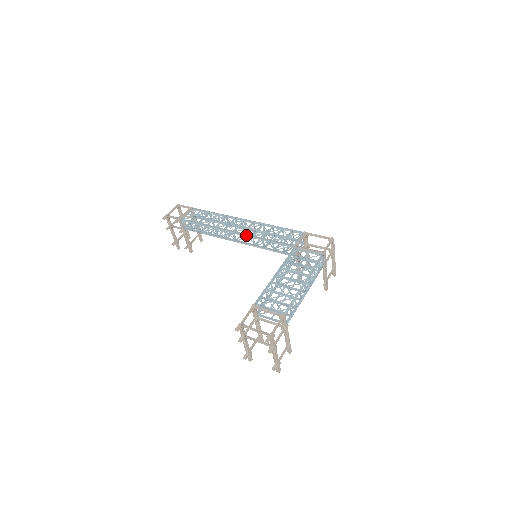
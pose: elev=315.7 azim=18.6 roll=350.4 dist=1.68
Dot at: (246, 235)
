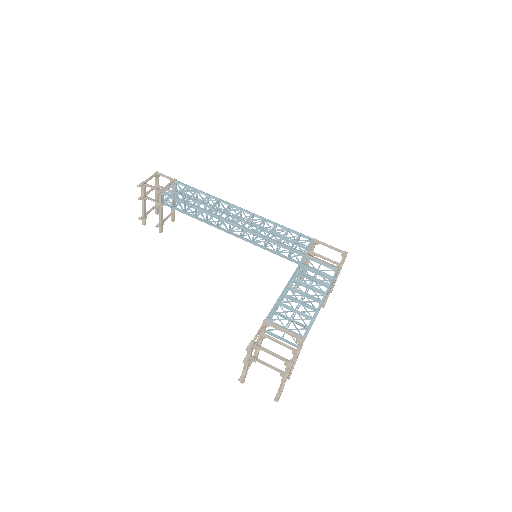
Dot at: (246, 229)
